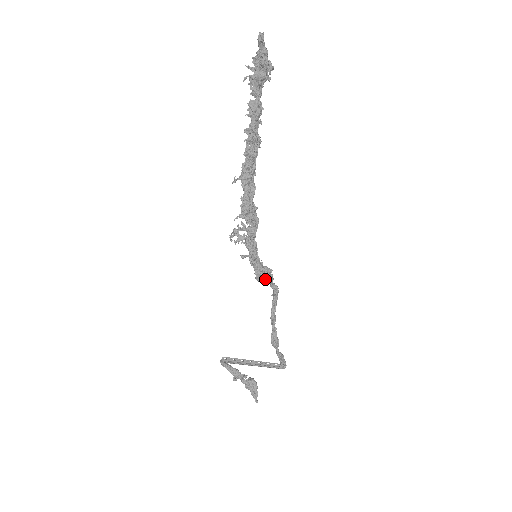
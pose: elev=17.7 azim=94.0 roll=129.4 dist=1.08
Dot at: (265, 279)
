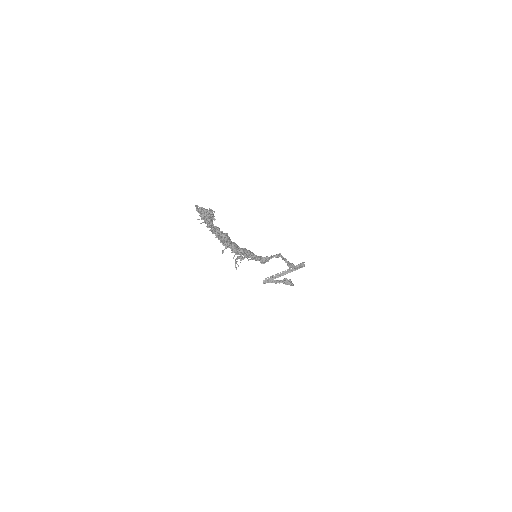
Dot at: occluded
